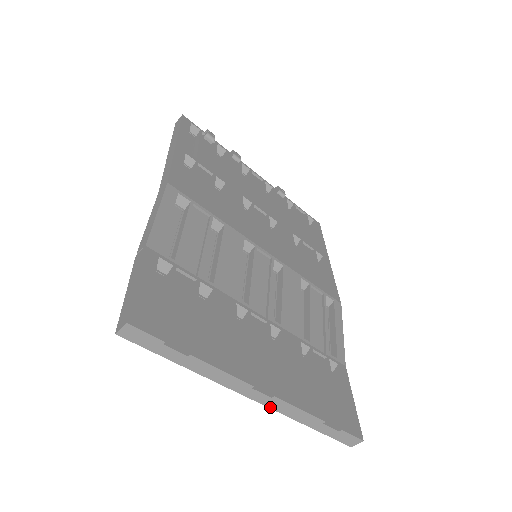
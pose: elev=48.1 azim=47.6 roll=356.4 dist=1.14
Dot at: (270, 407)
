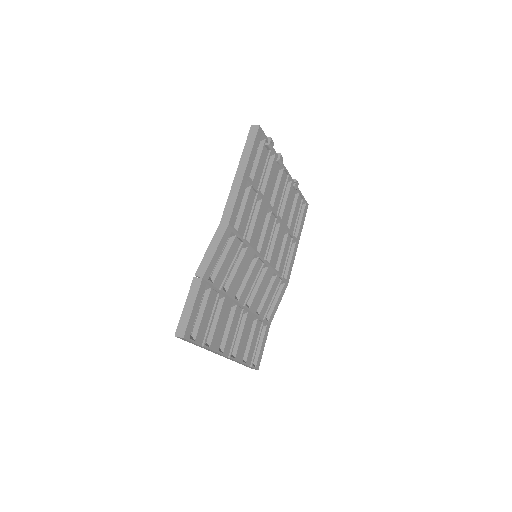
Dot at: (225, 357)
